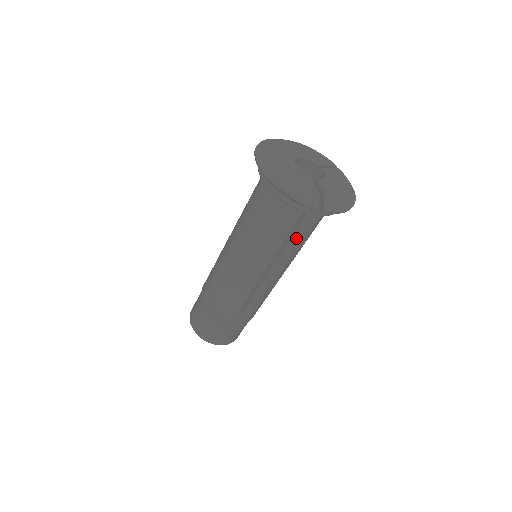
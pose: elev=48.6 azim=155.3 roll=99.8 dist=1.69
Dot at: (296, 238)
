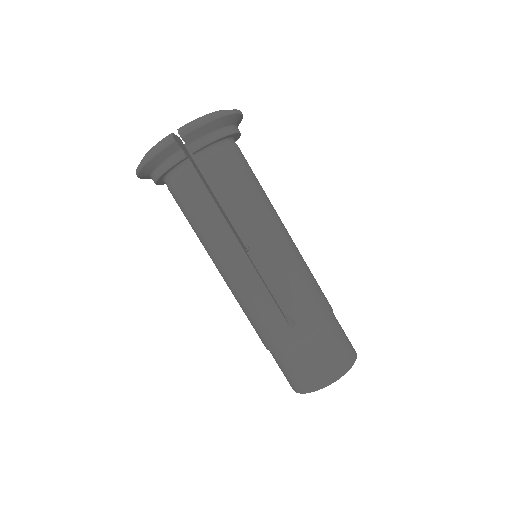
Dot at: (222, 190)
